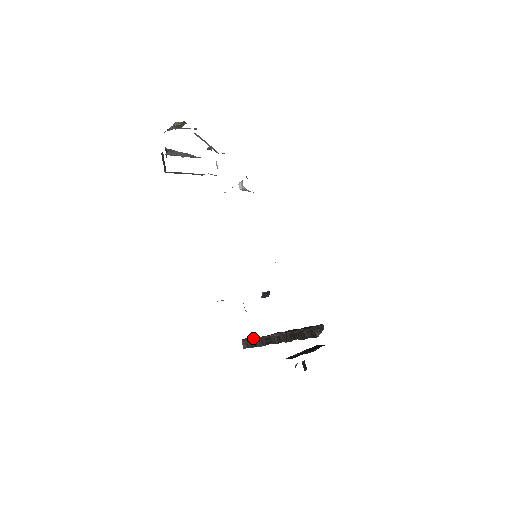
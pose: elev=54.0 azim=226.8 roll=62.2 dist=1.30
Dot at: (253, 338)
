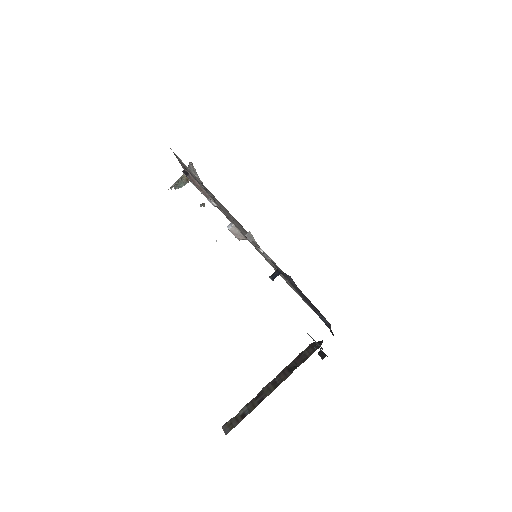
Dot at: occluded
